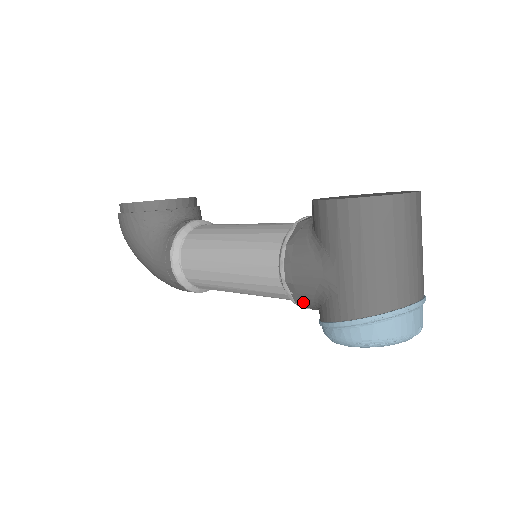
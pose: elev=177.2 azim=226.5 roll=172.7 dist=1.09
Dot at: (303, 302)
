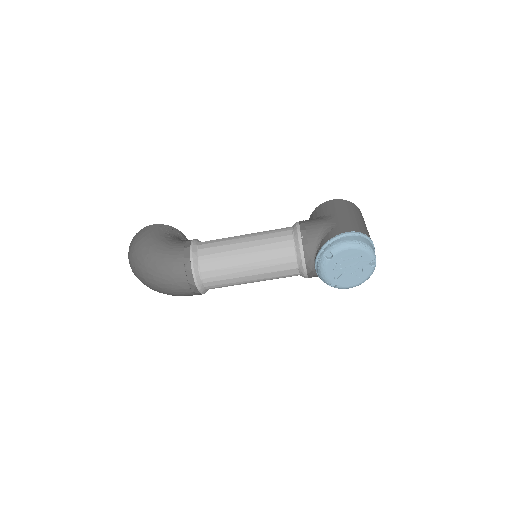
Dot at: (309, 243)
